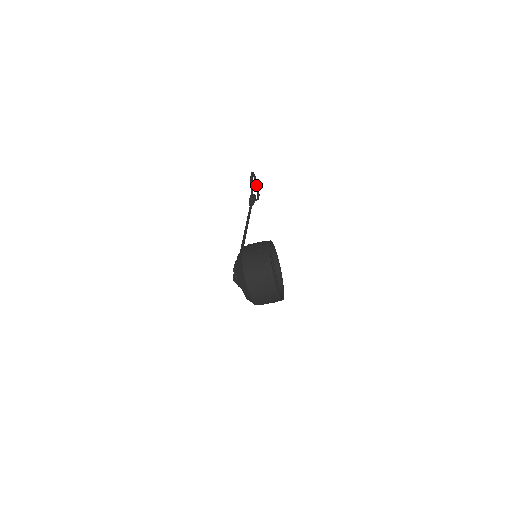
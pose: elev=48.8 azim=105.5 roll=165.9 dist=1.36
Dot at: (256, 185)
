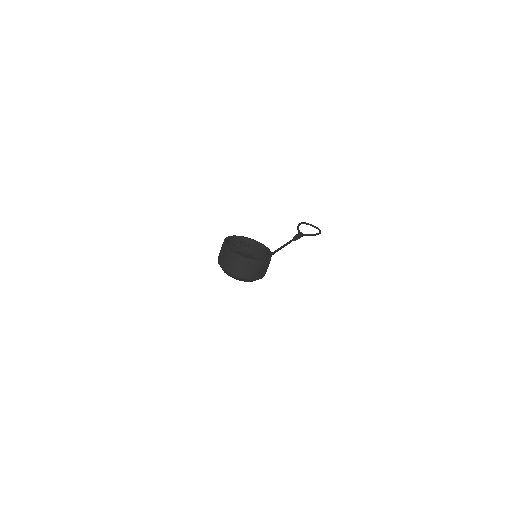
Dot at: occluded
